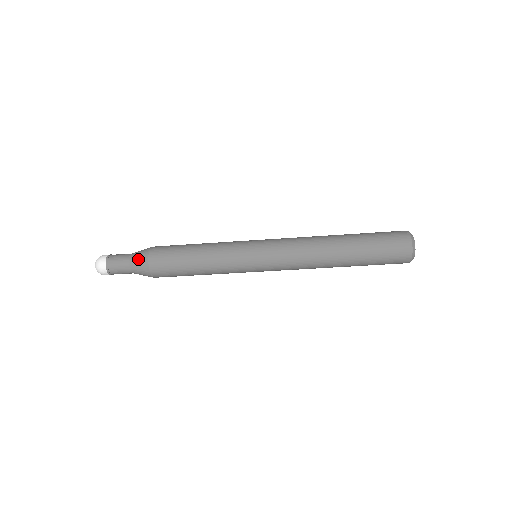
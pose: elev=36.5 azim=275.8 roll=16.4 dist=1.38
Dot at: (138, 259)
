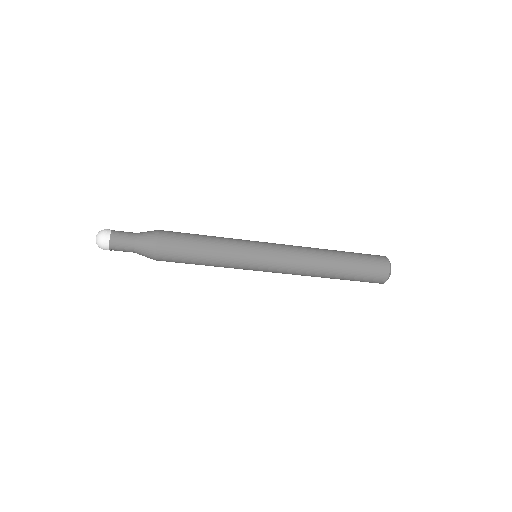
Dot at: (145, 247)
